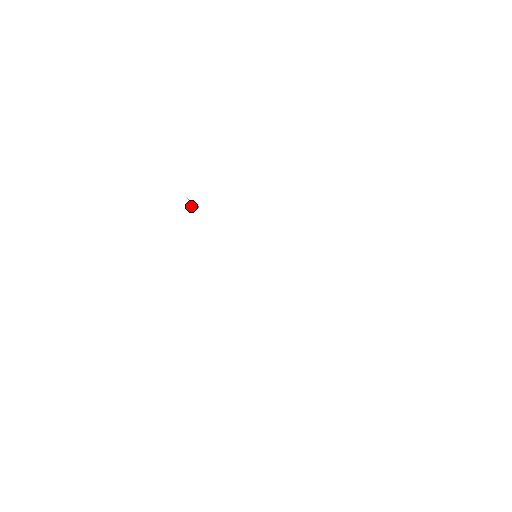
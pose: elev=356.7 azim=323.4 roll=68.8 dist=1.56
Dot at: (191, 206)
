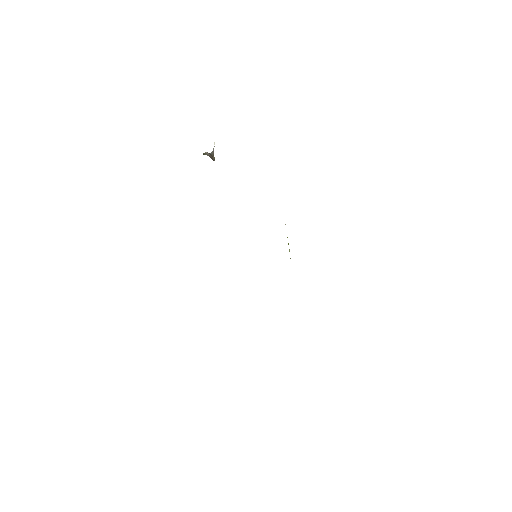
Dot at: (209, 154)
